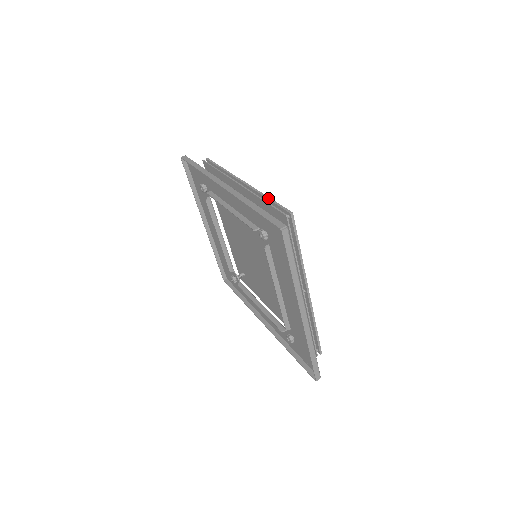
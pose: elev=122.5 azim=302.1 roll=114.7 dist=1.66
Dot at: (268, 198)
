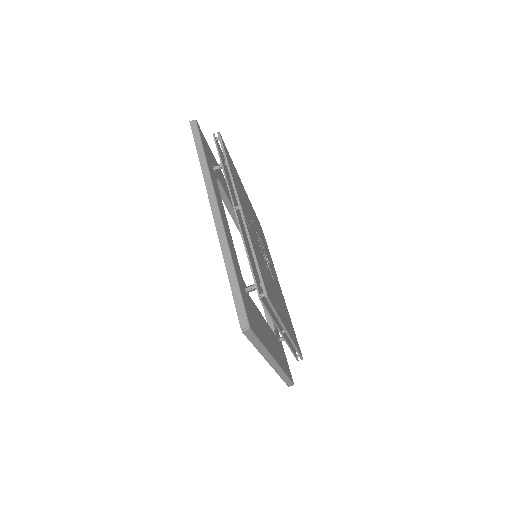
Dot at: (253, 254)
